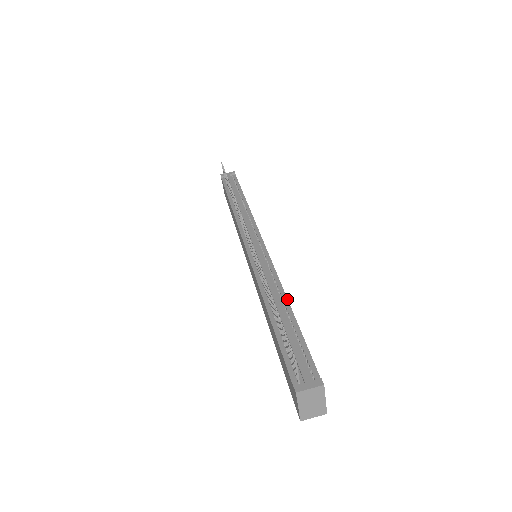
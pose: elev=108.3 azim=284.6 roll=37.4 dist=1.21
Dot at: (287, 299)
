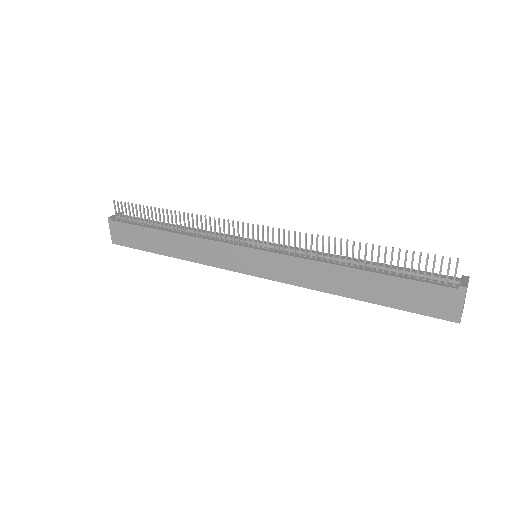
Dot at: occluded
